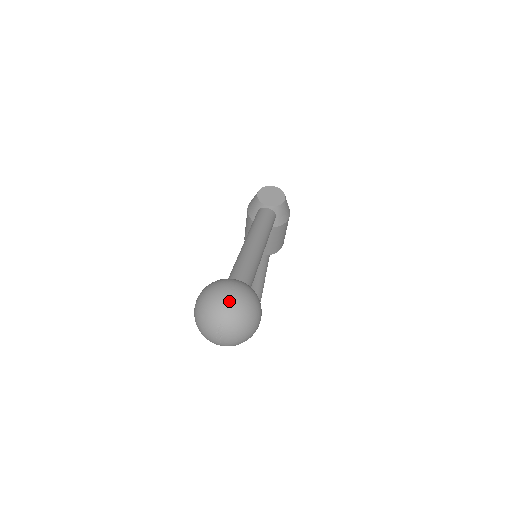
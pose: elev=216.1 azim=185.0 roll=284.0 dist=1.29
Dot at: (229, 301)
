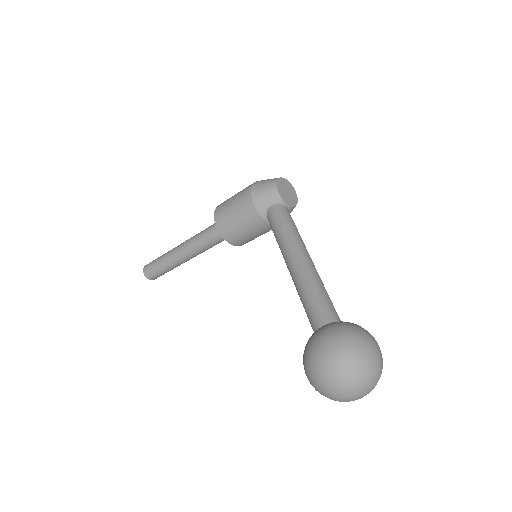
Dot at: (378, 360)
